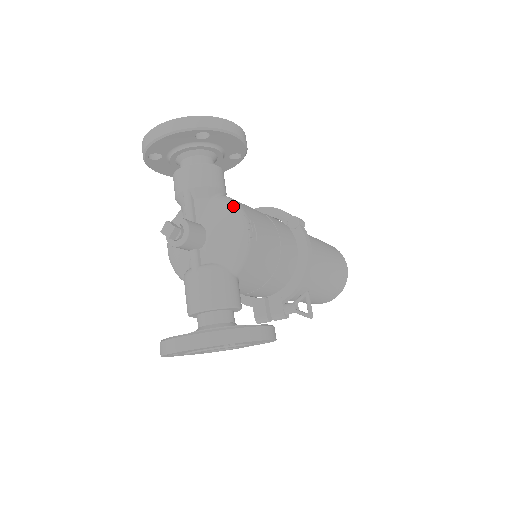
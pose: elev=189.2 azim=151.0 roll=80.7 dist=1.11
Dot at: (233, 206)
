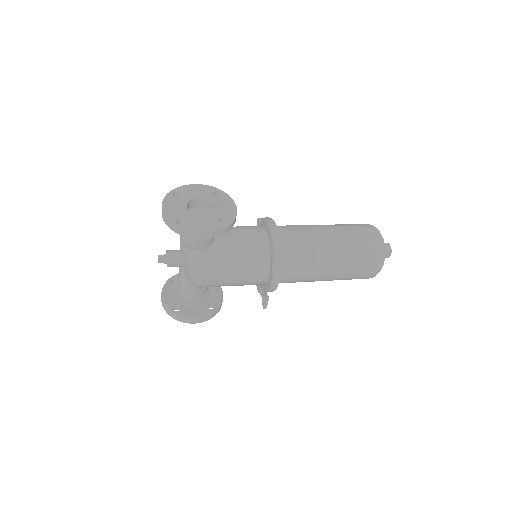
Dot at: (196, 265)
